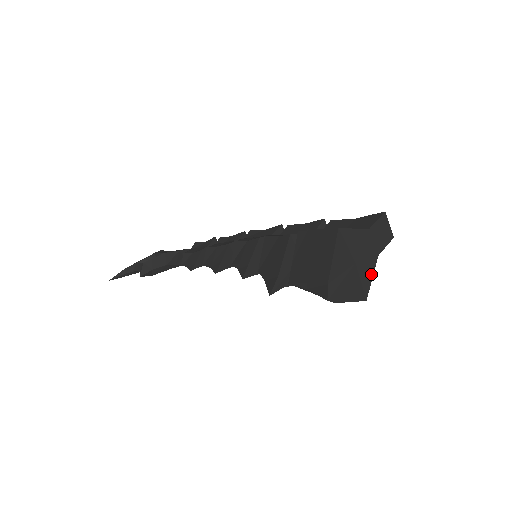
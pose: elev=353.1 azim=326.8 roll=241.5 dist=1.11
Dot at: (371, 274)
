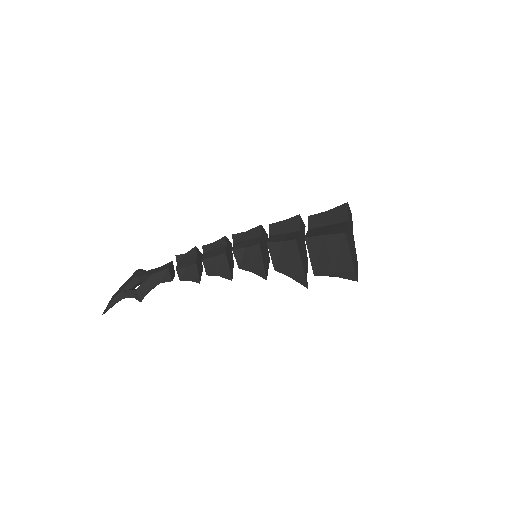
Dot at: occluded
